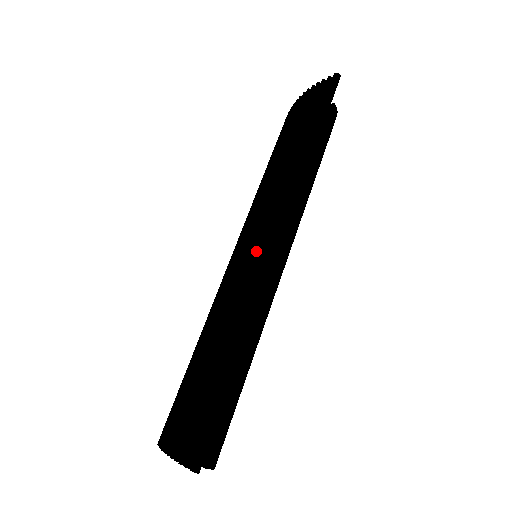
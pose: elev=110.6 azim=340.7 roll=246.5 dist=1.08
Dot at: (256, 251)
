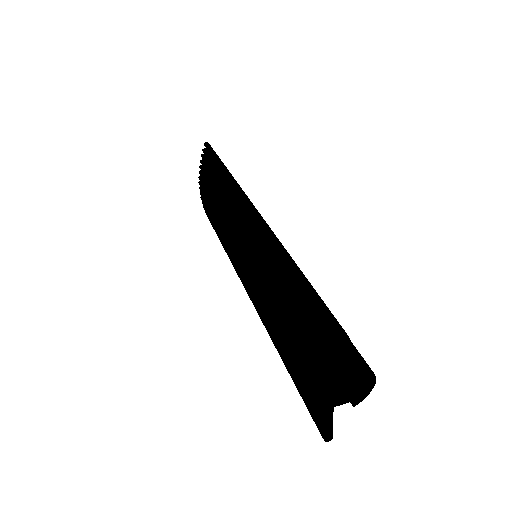
Dot at: (247, 233)
